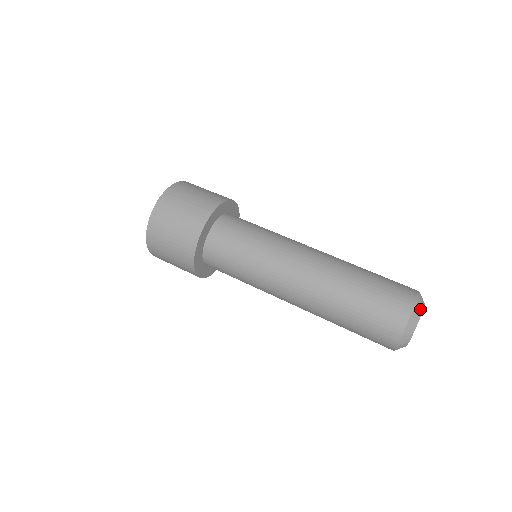
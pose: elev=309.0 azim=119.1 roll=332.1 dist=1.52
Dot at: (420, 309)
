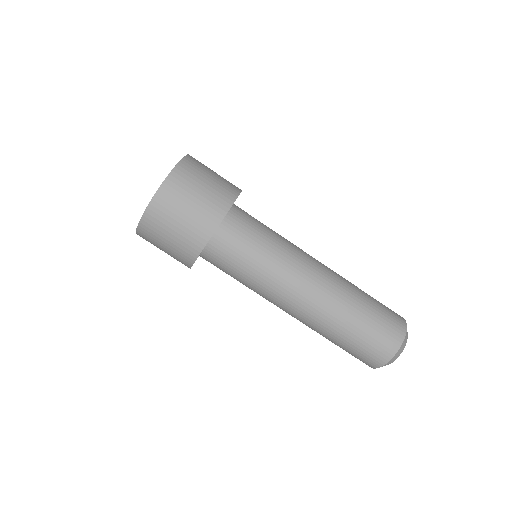
Dot at: (407, 338)
